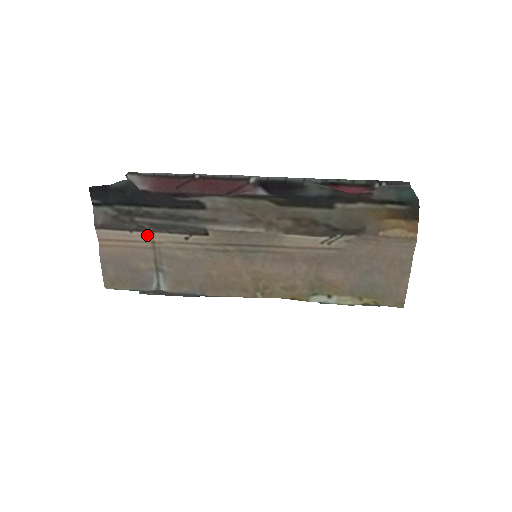
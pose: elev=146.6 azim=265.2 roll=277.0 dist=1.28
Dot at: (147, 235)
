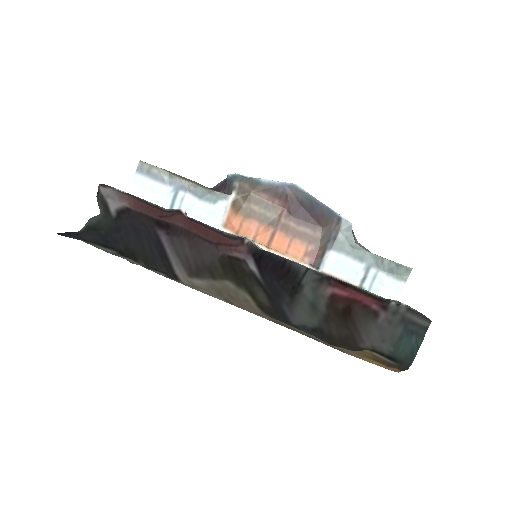
Dot at: occluded
